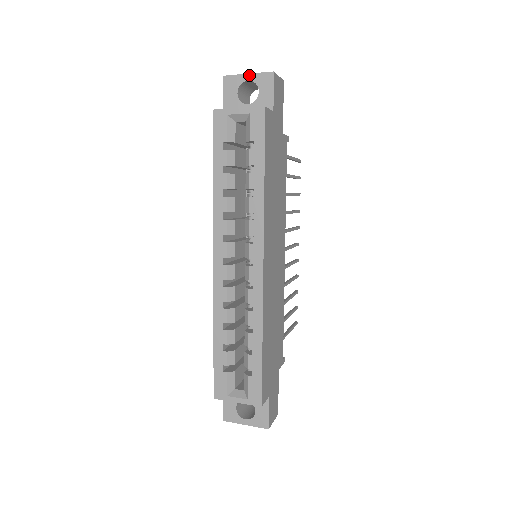
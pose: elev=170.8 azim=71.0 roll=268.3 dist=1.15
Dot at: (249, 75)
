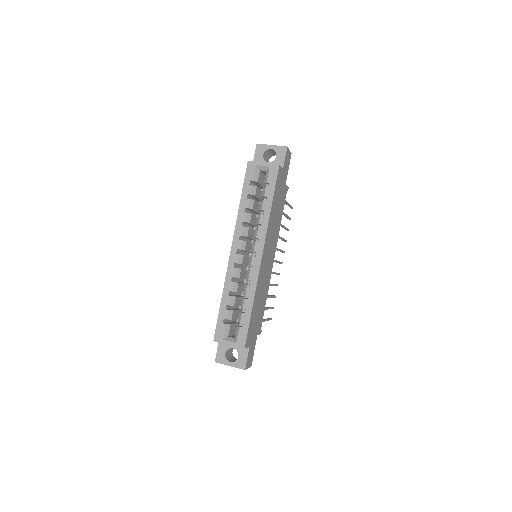
Dot at: (272, 146)
